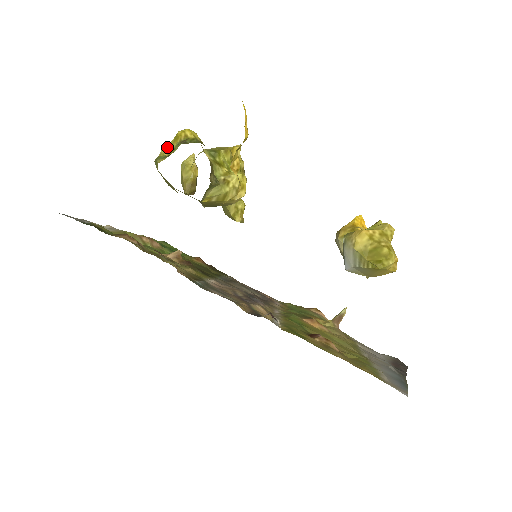
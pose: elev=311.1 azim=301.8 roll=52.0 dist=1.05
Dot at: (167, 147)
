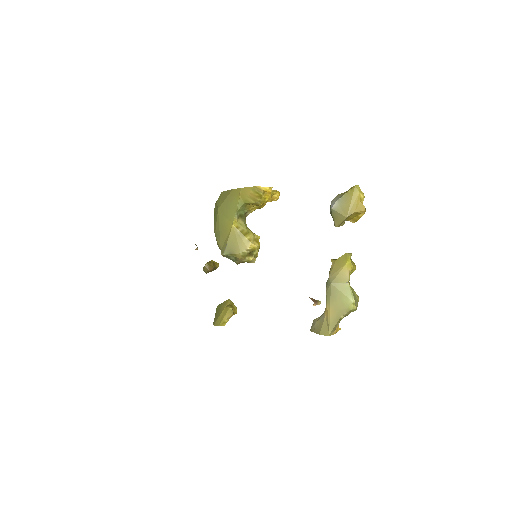
Dot at: occluded
